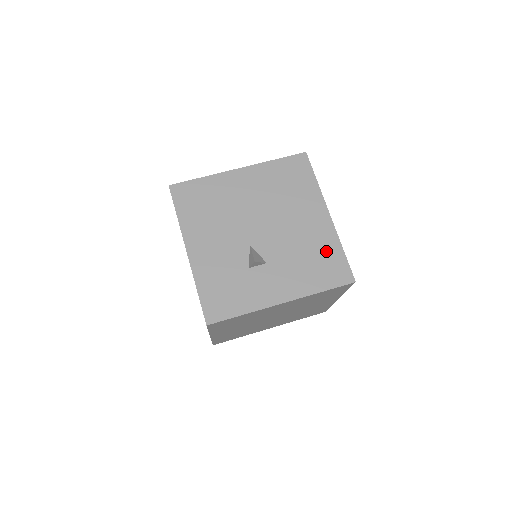
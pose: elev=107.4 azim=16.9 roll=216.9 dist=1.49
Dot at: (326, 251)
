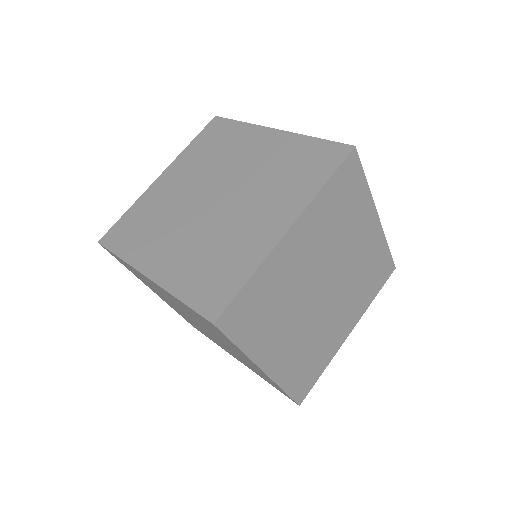
Dot at: occluded
